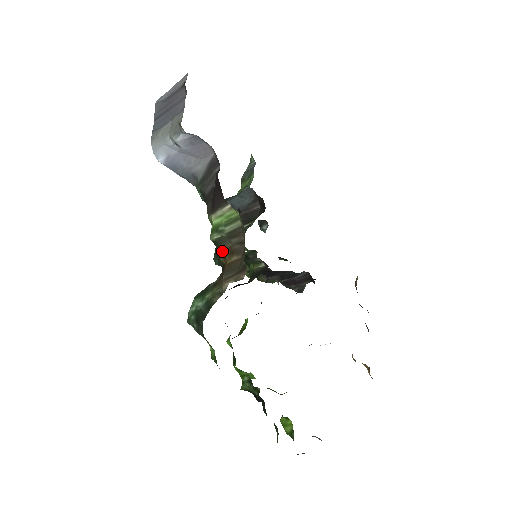
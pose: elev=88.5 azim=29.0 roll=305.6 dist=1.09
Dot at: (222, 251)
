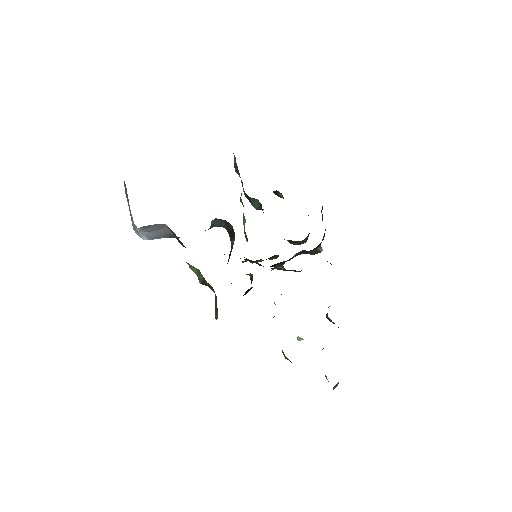
Dot at: (210, 288)
